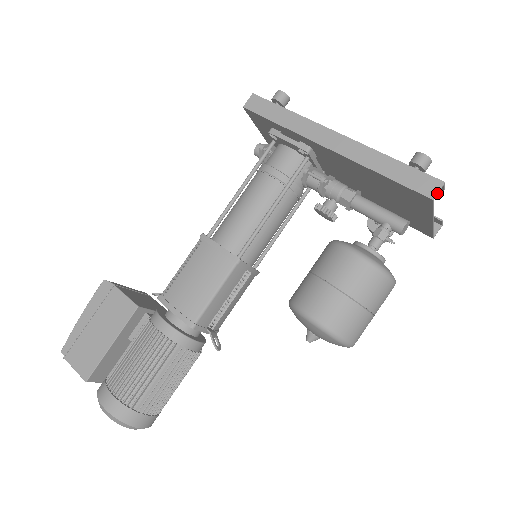
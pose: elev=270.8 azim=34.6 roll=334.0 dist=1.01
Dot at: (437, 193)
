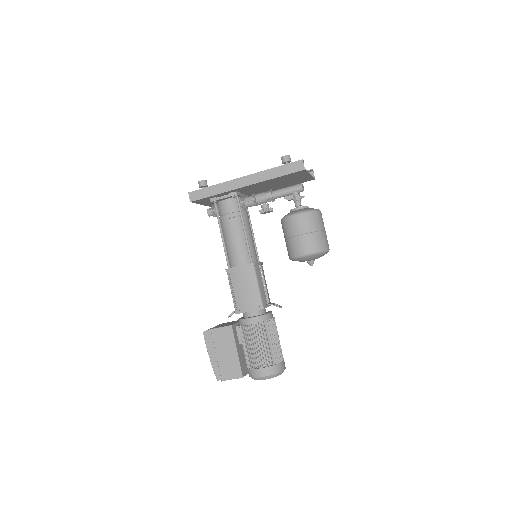
Dot at: occluded
